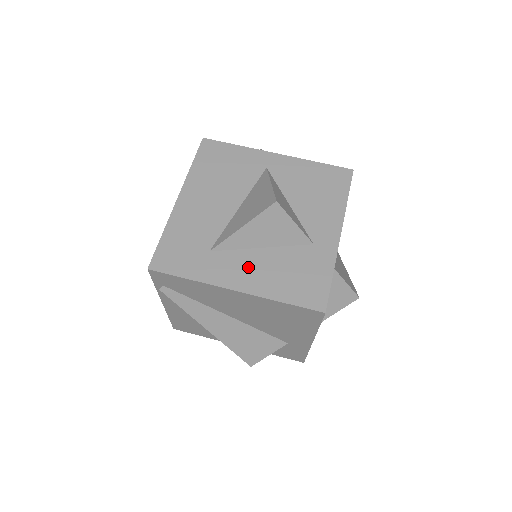
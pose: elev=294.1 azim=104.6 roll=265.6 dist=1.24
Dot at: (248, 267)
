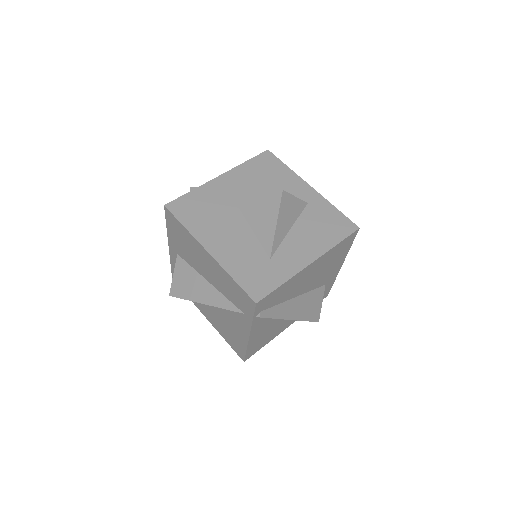
Dot at: (299, 245)
